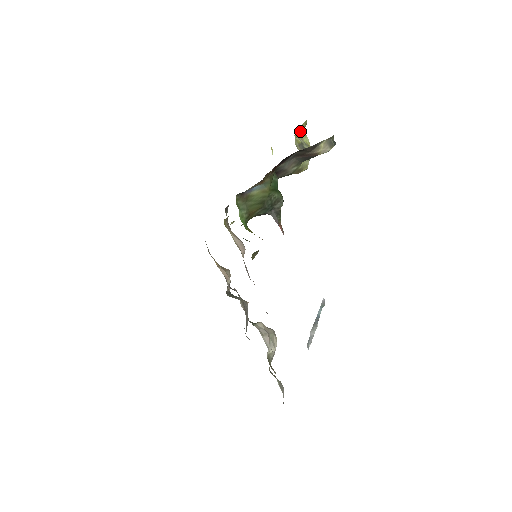
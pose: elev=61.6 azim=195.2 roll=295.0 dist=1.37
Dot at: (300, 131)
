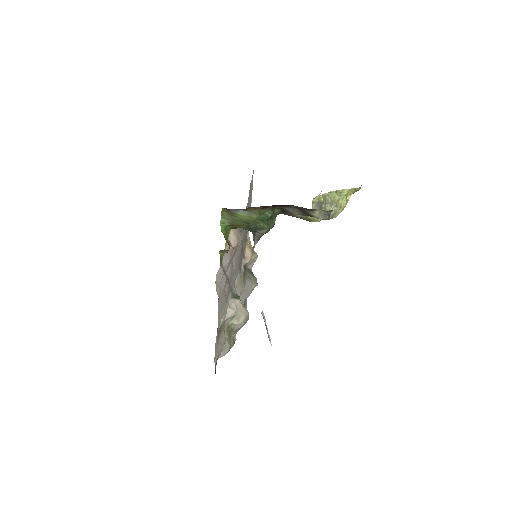
Dot at: (340, 193)
